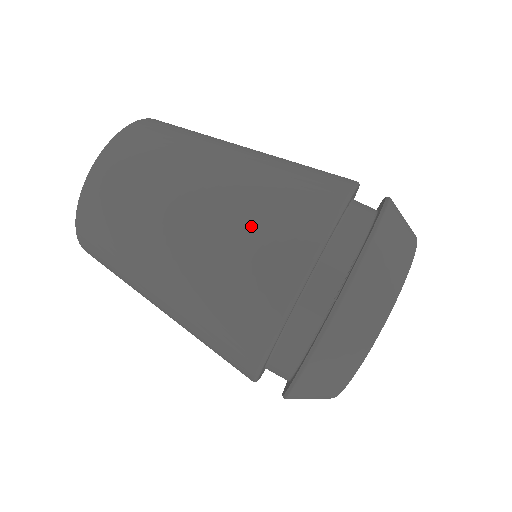
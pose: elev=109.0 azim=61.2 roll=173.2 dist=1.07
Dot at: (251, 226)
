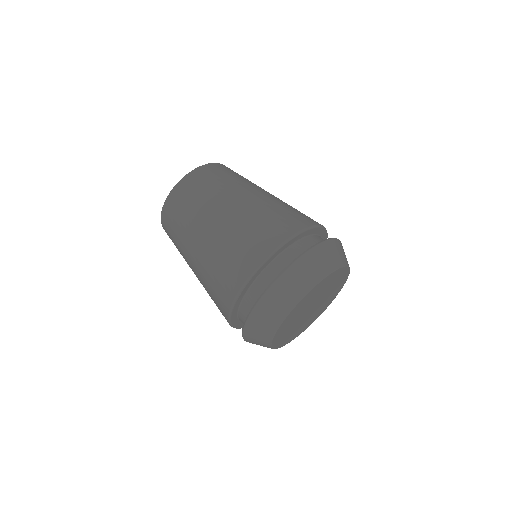
Dot at: (235, 240)
